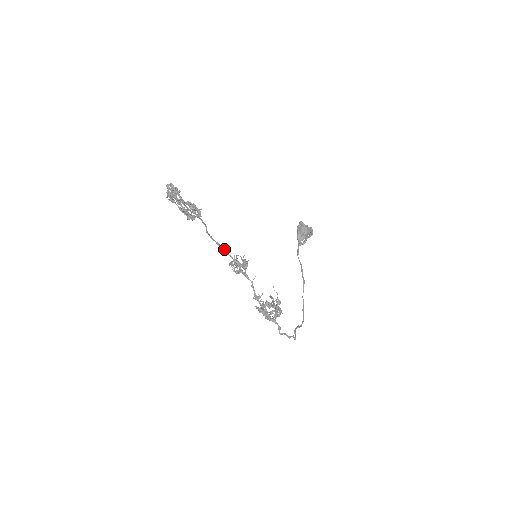
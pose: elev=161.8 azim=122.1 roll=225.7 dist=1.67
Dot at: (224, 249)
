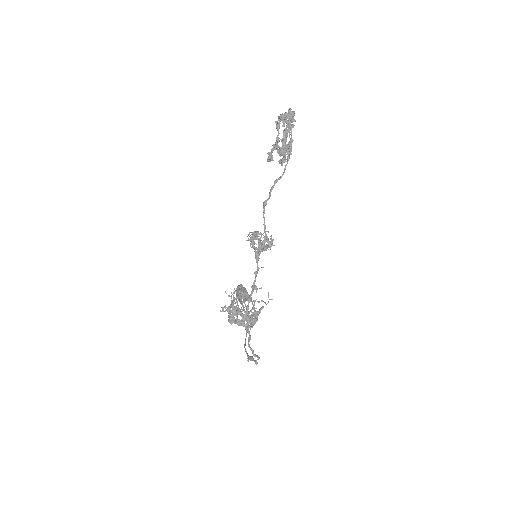
Dot at: occluded
